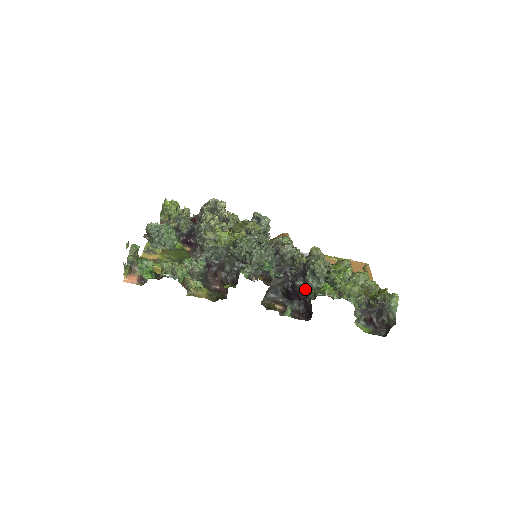
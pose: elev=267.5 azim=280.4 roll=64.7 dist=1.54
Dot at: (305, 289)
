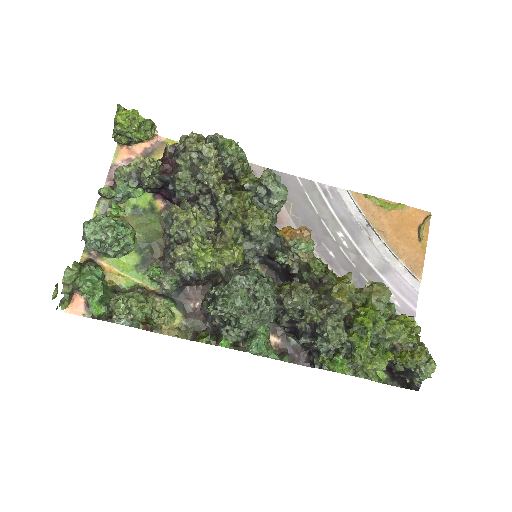
Dot at: (312, 344)
